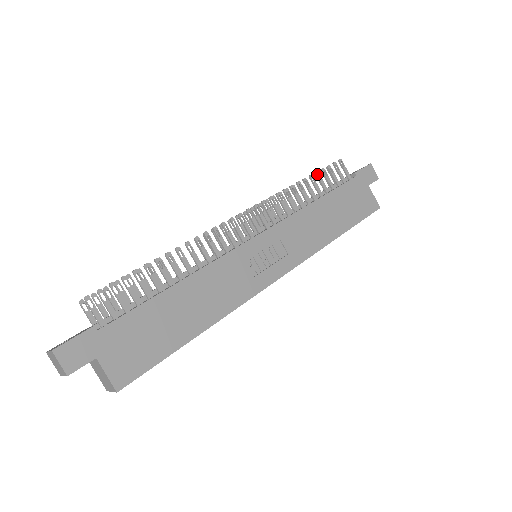
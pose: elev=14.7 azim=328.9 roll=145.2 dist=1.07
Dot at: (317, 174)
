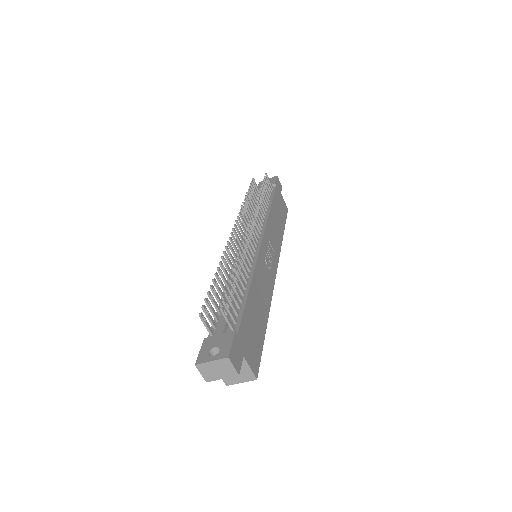
Dot at: (263, 186)
